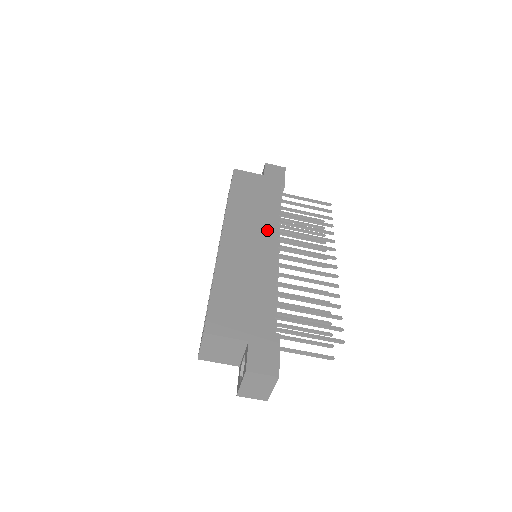
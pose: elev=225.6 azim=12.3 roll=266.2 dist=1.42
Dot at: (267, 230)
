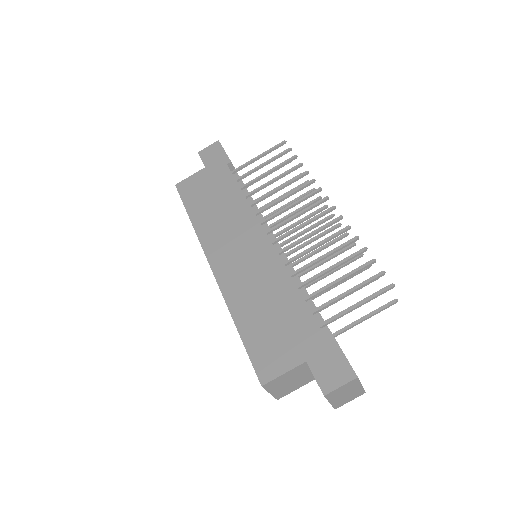
Dot at: (246, 225)
